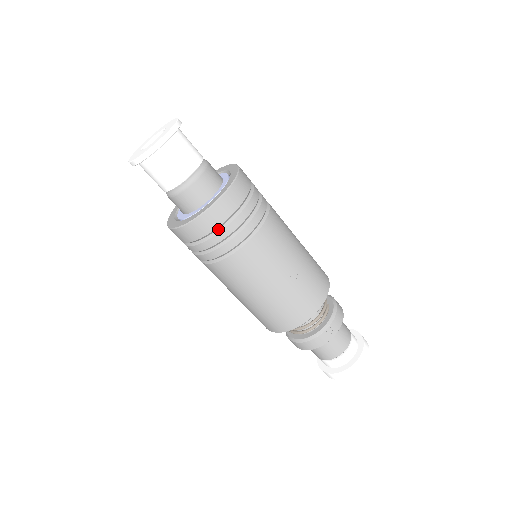
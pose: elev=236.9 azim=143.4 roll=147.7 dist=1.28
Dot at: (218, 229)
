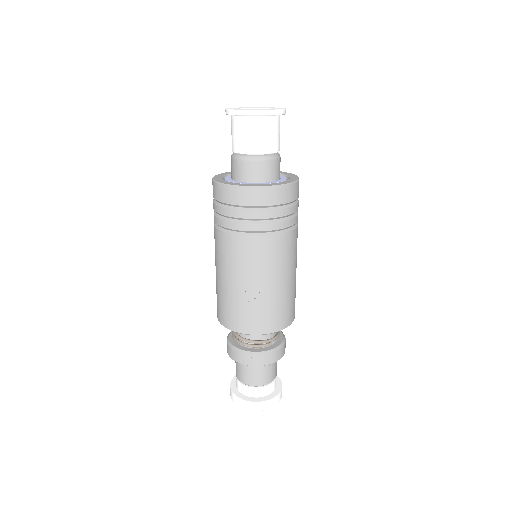
Dot at: (229, 206)
